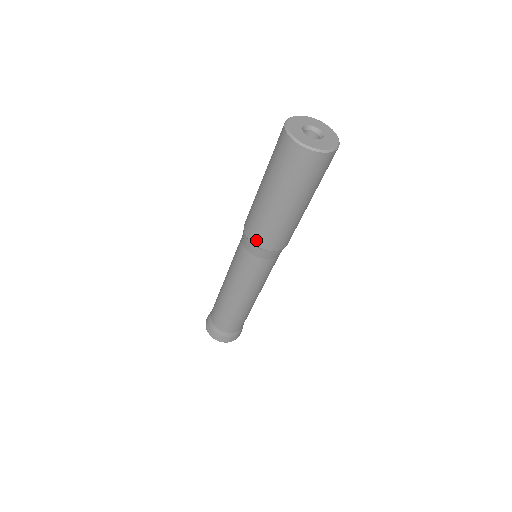
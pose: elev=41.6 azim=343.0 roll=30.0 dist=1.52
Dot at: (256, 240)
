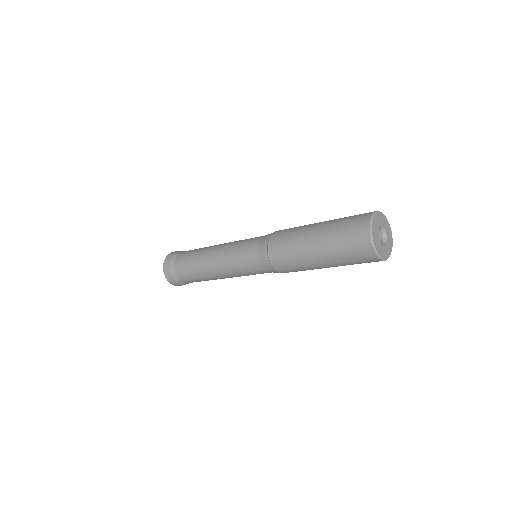
Dot at: (276, 264)
